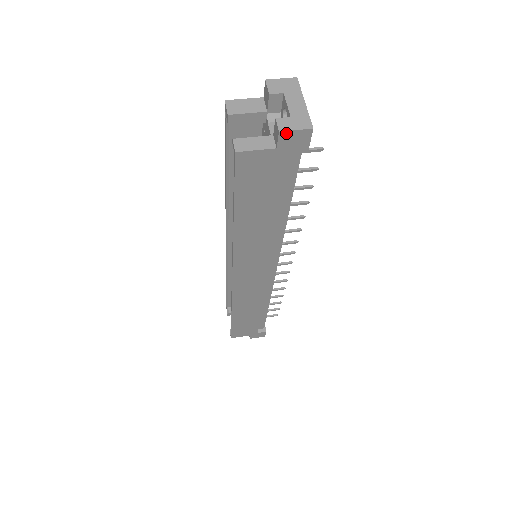
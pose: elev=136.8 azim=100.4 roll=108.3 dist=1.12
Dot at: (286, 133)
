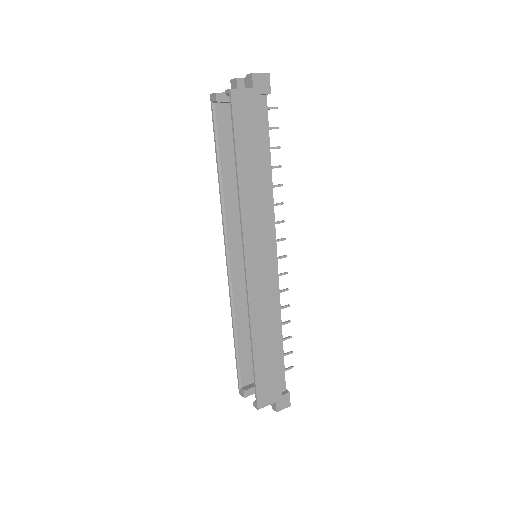
Dot at: (256, 75)
